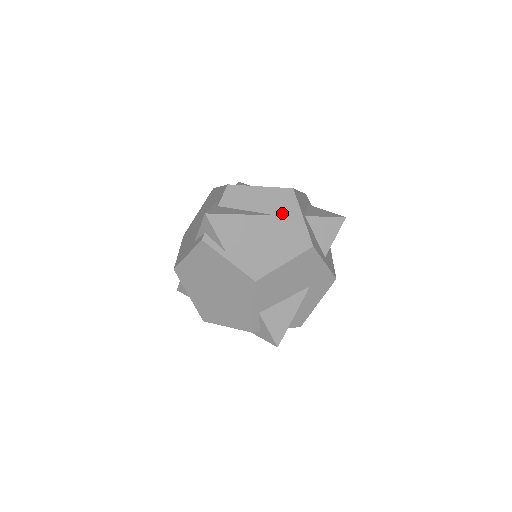
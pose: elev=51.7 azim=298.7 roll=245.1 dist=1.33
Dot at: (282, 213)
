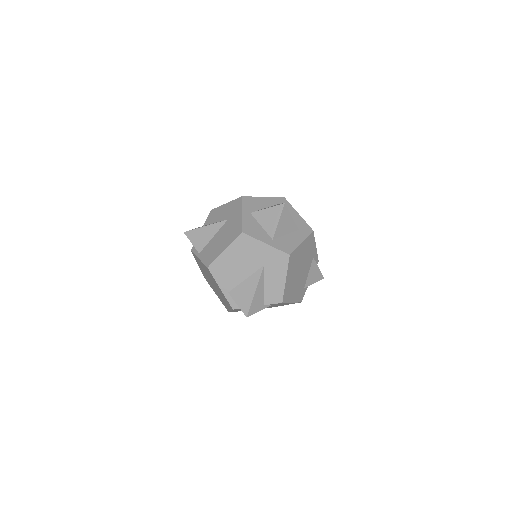
Dot at: (232, 216)
